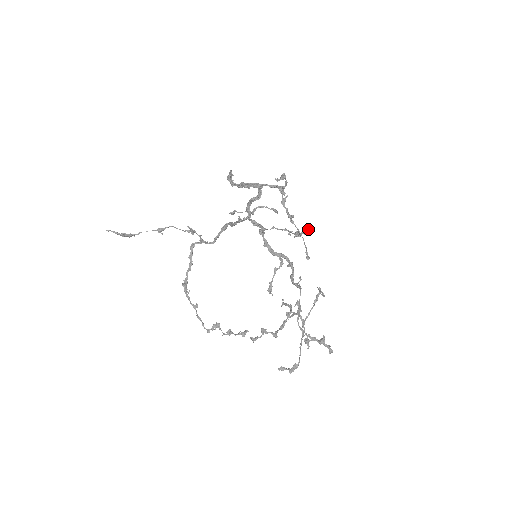
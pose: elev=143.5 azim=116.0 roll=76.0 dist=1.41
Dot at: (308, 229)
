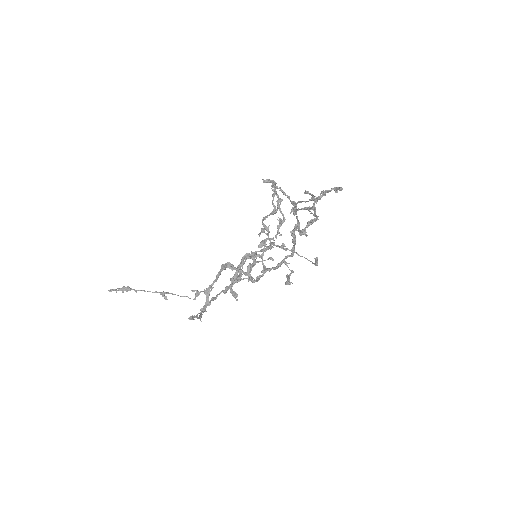
Dot at: occluded
